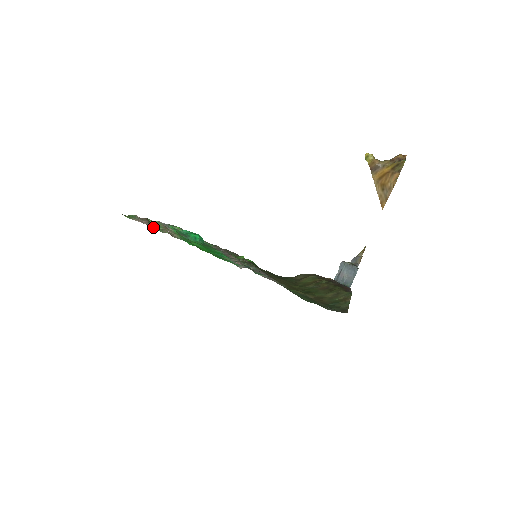
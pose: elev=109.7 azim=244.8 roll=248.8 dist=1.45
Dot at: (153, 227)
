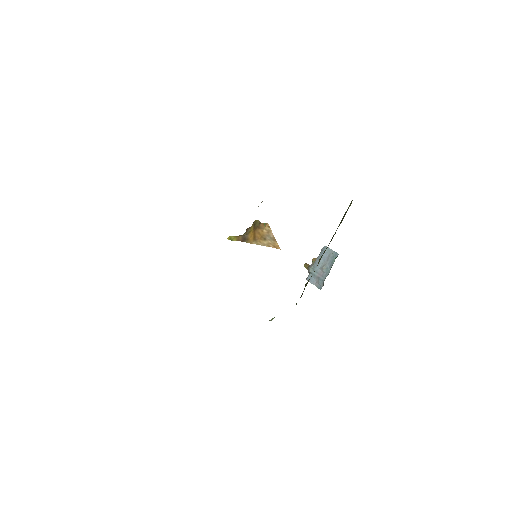
Dot at: occluded
